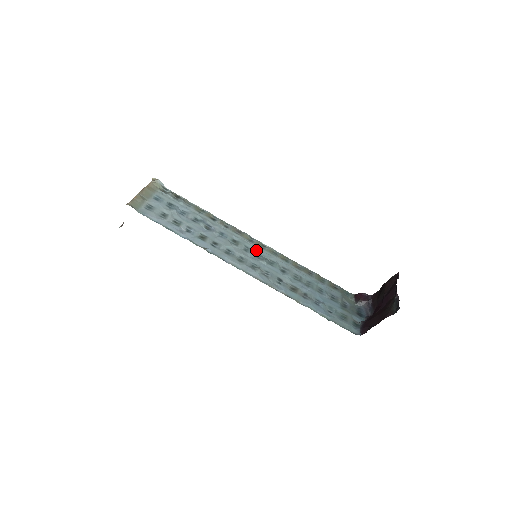
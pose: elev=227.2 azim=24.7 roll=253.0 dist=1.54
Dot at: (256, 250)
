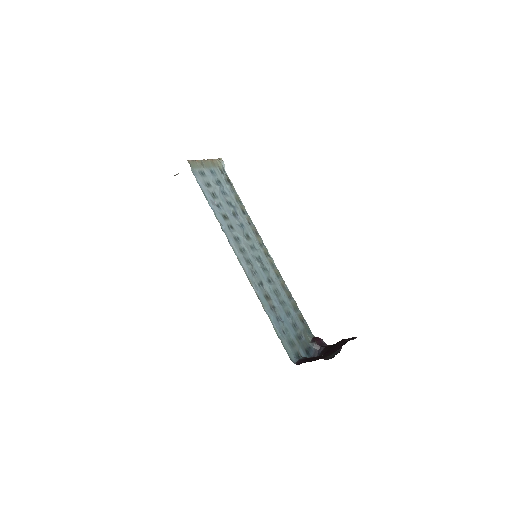
Dot at: (260, 253)
